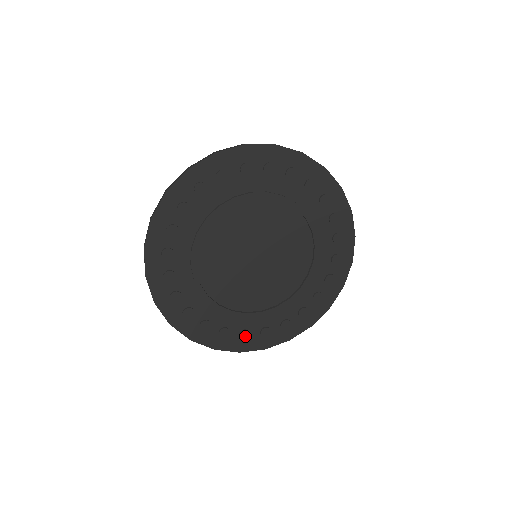
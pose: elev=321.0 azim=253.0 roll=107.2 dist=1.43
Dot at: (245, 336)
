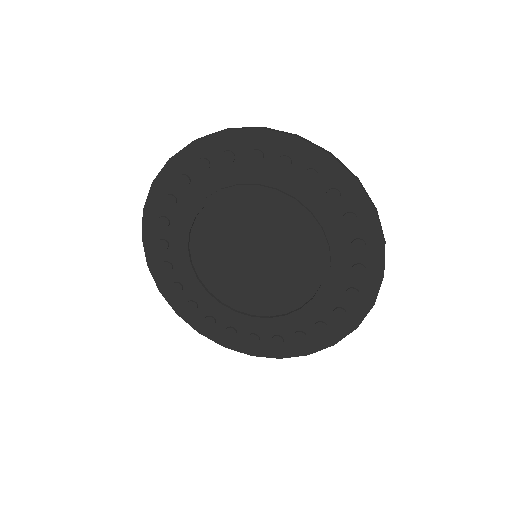
Dot at: (231, 333)
